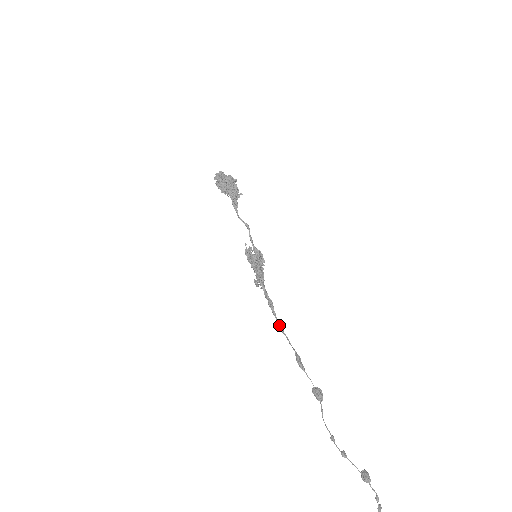
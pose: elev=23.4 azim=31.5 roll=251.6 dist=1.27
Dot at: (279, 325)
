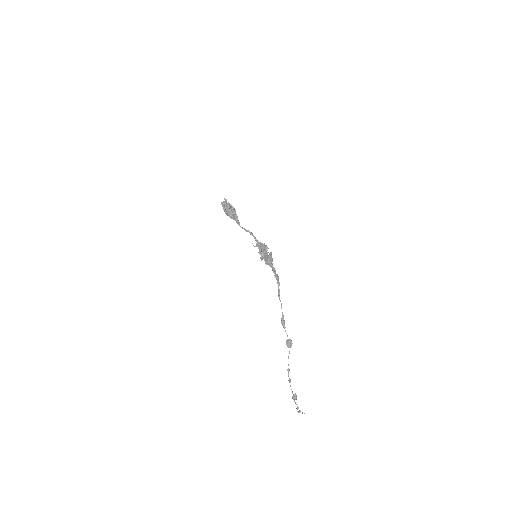
Dot at: (278, 294)
